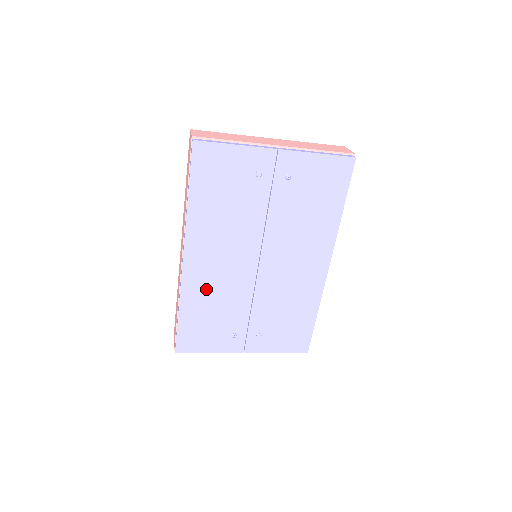
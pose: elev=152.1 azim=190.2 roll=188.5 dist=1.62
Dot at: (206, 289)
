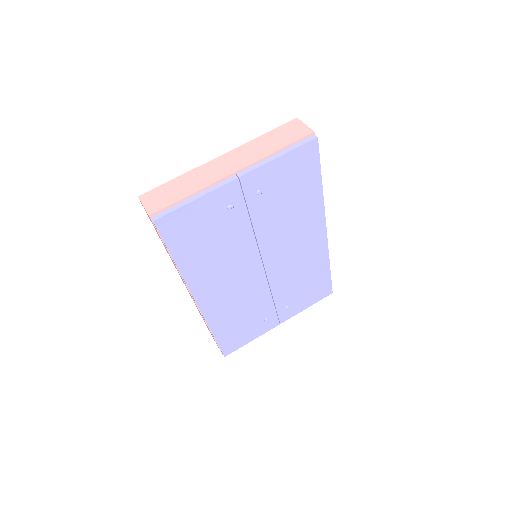
Dot at: (227, 308)
